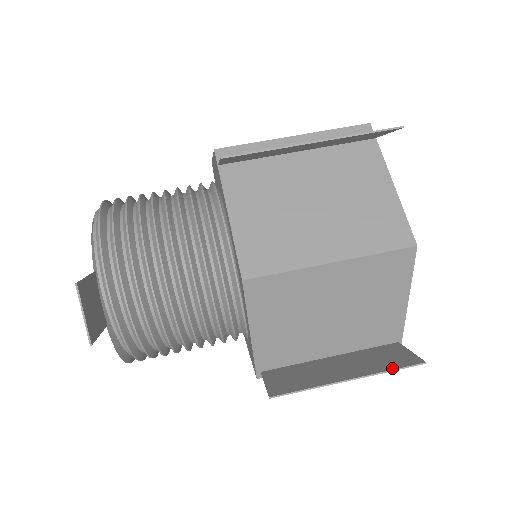
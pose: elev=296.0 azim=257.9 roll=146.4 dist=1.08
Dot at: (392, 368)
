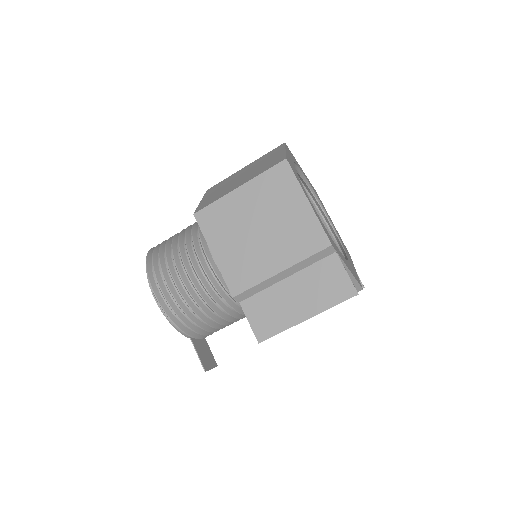
Dot at: occluded
